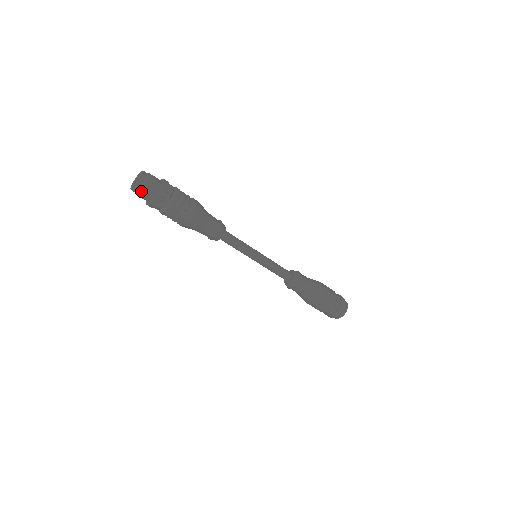
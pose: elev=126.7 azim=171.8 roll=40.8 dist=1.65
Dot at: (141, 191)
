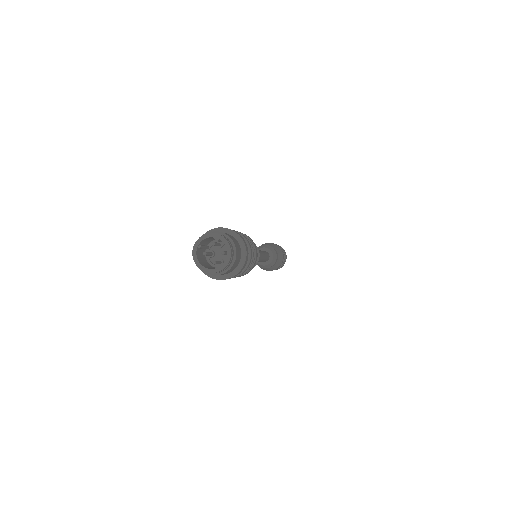
Dot at: (221, 274)
